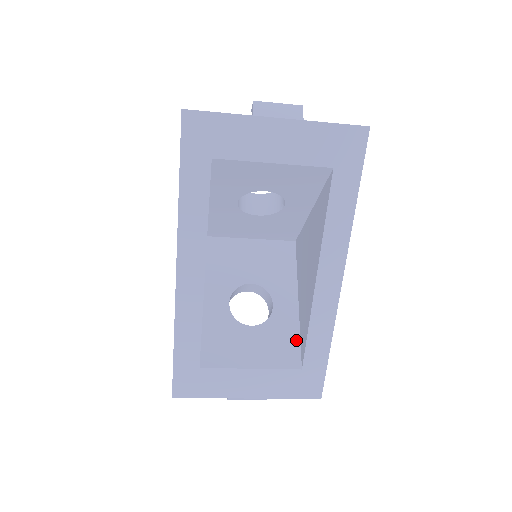
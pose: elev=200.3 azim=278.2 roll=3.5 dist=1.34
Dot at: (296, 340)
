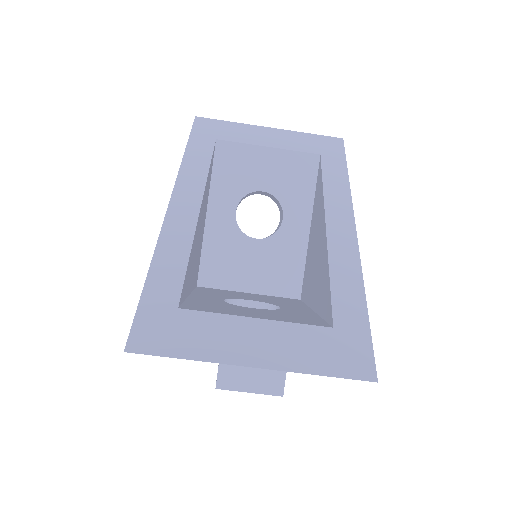
Dot at: (318, 319)
